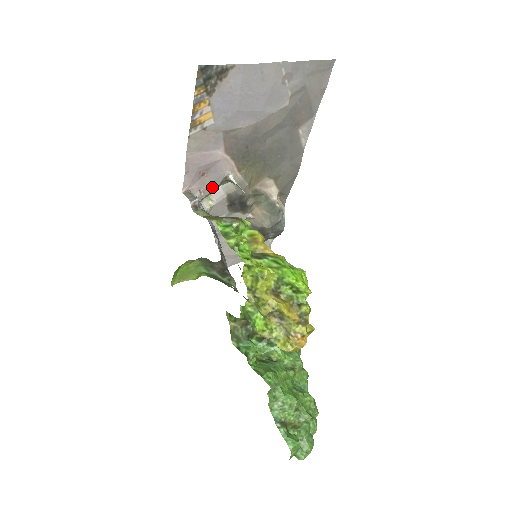
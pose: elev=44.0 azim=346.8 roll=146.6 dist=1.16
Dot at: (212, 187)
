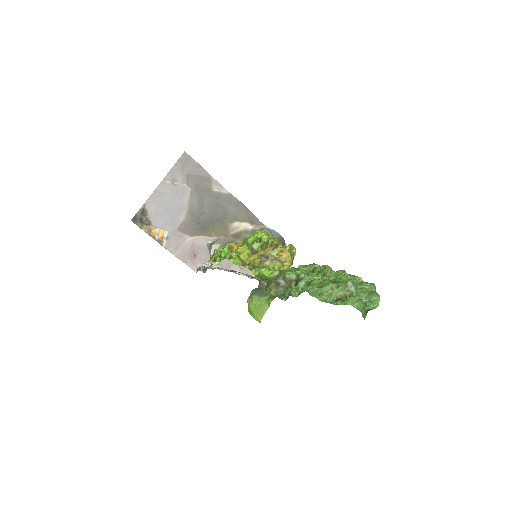
Dot at: (207, 256)
